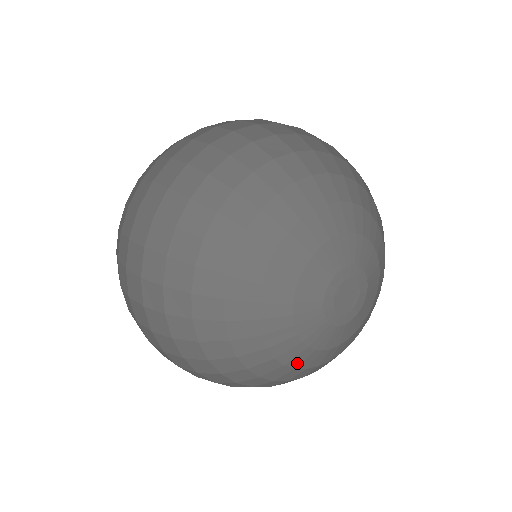
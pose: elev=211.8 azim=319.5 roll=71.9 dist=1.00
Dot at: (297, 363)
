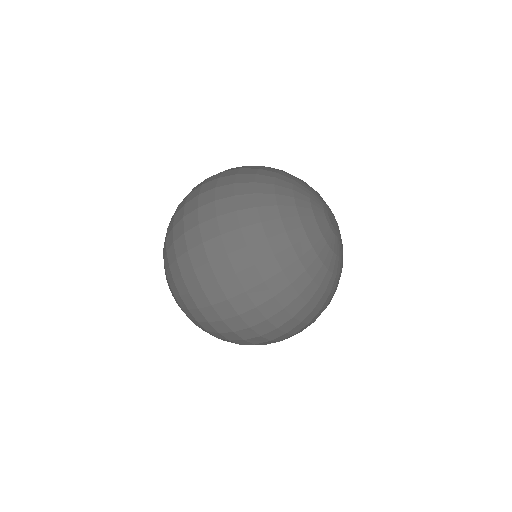
Dot at: (336, 270)
